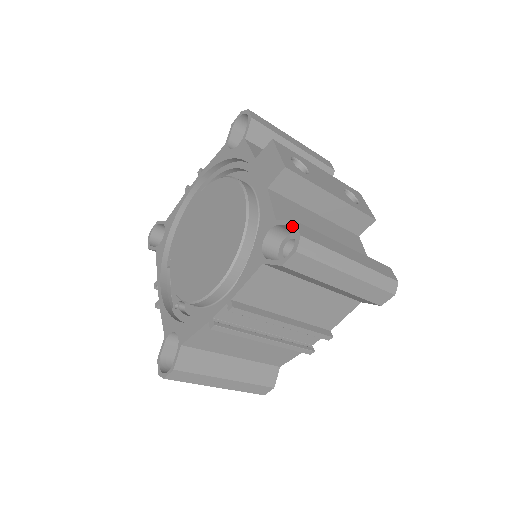
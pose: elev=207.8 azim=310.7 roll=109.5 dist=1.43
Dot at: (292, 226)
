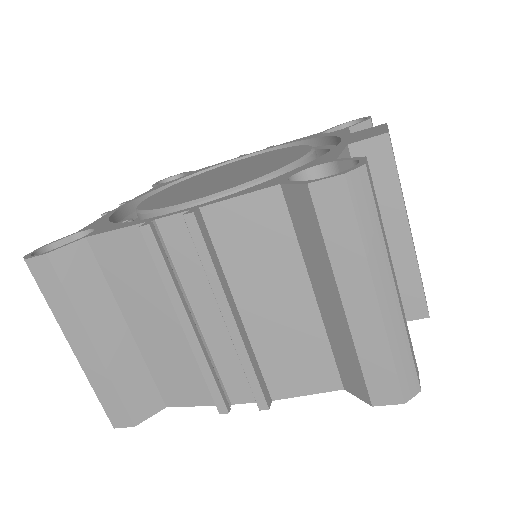
Dot at: (358, 159)
